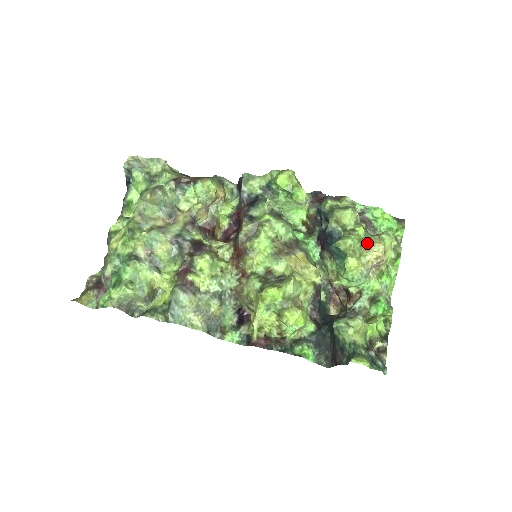
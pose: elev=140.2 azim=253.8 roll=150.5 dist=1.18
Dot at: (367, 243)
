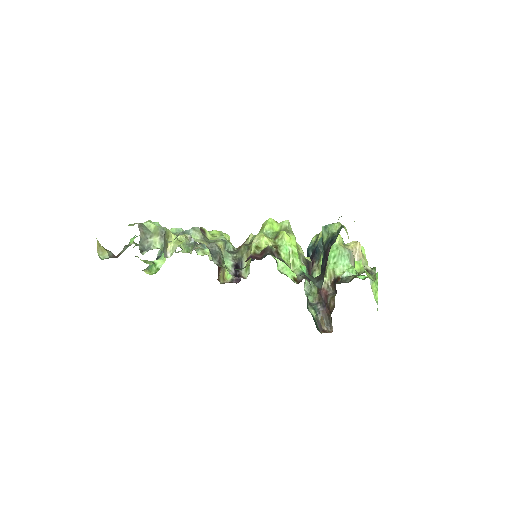
Dot at: occluded
